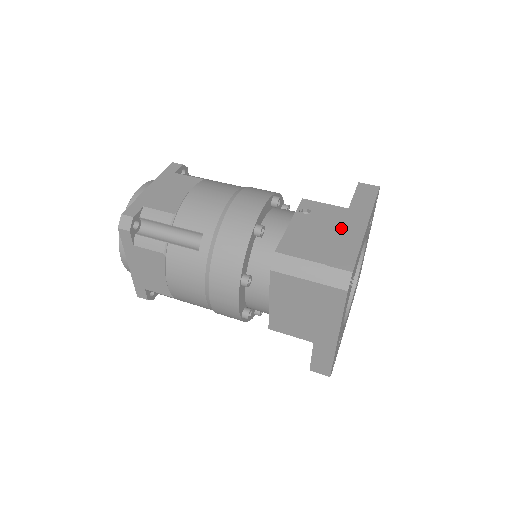
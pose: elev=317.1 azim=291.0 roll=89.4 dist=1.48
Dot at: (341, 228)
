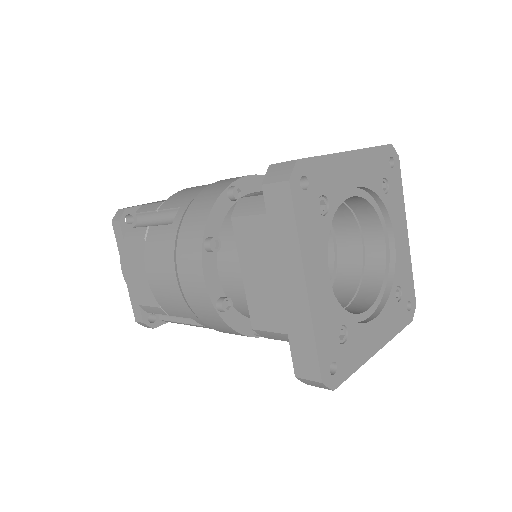
Dot at: occluded
